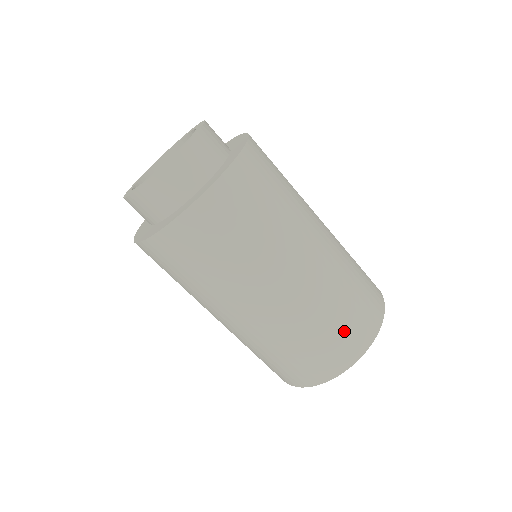
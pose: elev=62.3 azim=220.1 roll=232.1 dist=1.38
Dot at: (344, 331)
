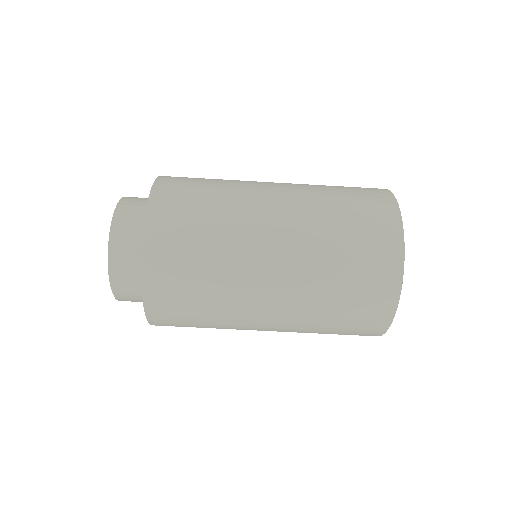
Dot at: (351, 327)
